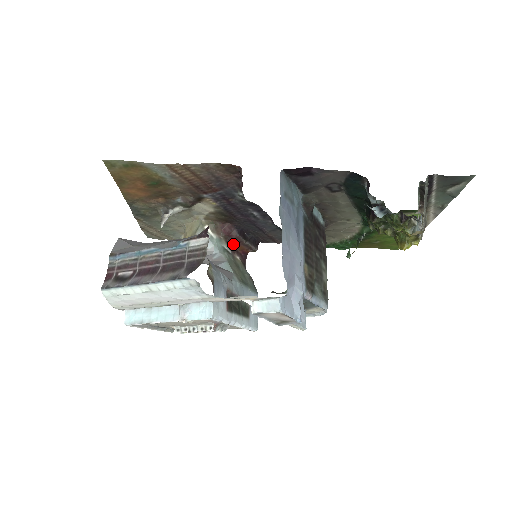
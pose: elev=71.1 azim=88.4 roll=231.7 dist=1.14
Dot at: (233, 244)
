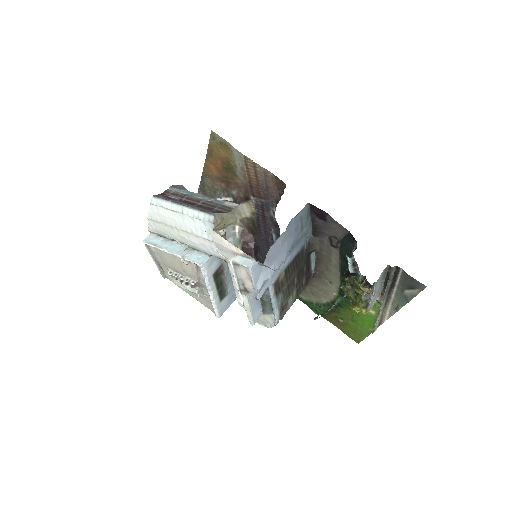
Dot at: (245, 252)
